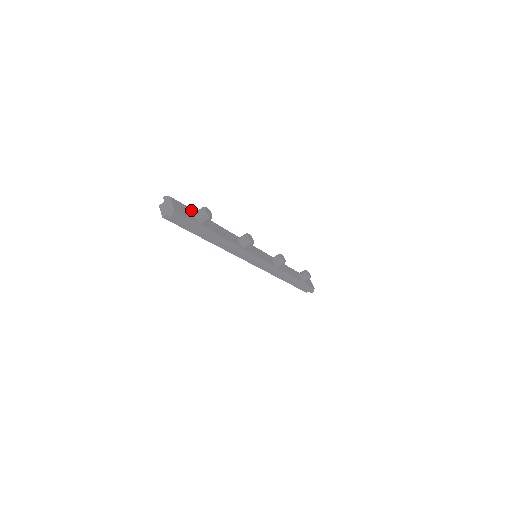
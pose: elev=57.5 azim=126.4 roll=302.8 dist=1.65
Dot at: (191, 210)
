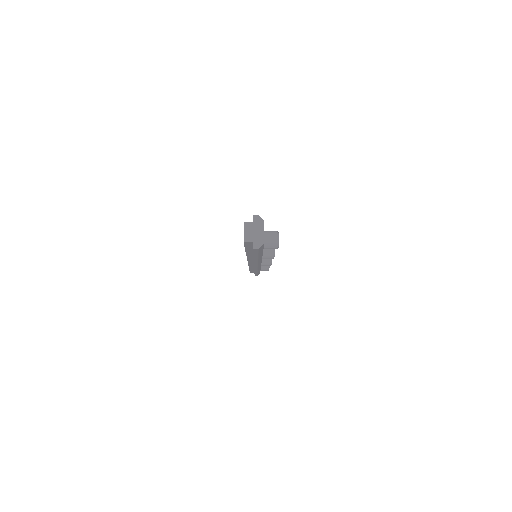
Dot at: occluded
